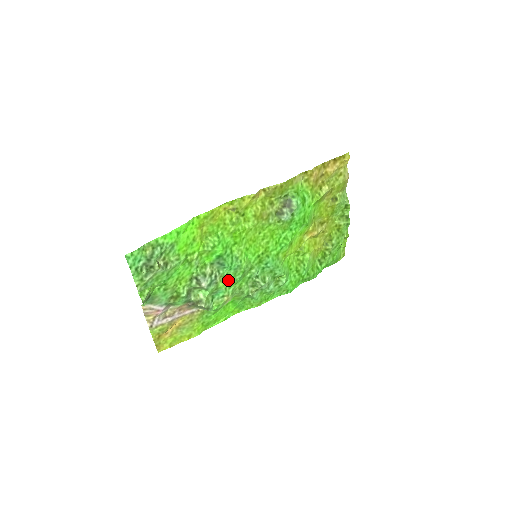
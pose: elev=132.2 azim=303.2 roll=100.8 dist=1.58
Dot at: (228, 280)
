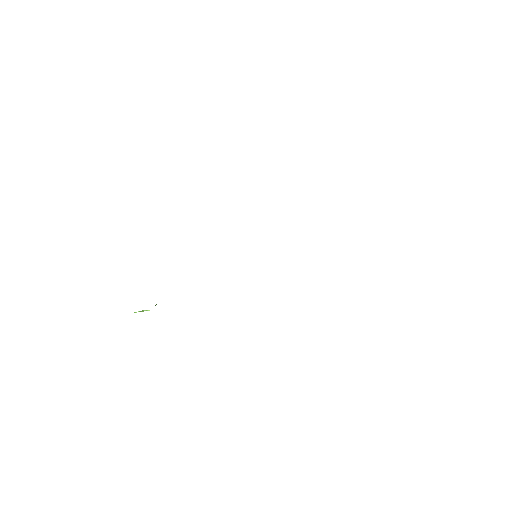
Dot at: occluded
